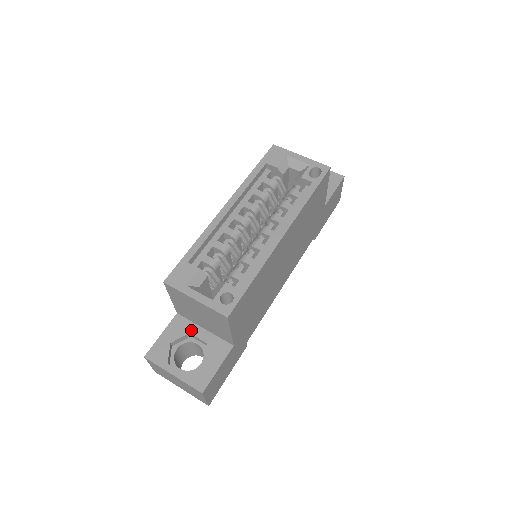
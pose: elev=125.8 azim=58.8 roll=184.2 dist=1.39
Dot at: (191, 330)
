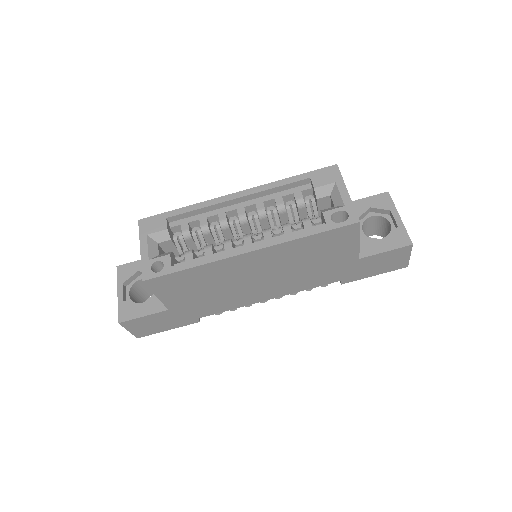
Dot at: occluded
